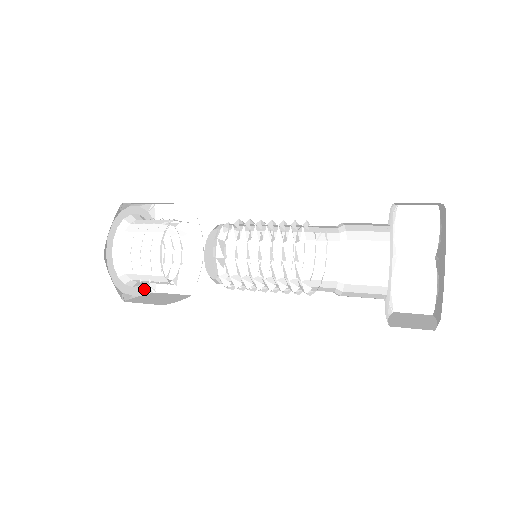
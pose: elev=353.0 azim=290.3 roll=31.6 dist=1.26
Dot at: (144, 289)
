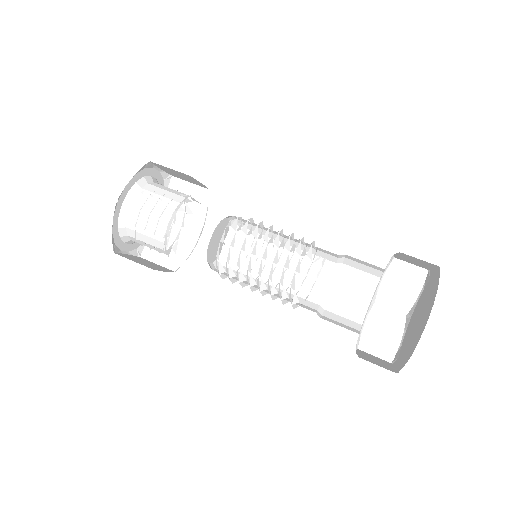
Dot at: (132, 250)
